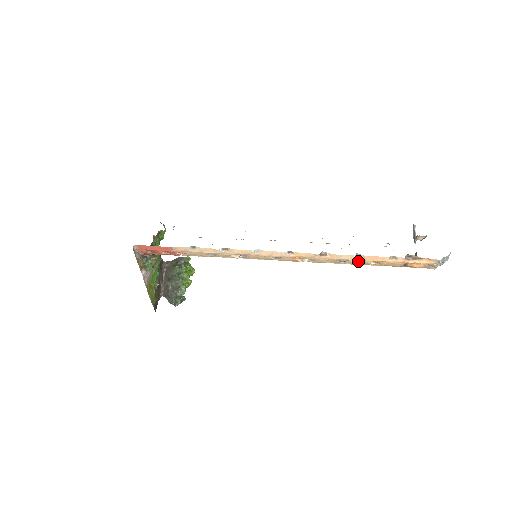
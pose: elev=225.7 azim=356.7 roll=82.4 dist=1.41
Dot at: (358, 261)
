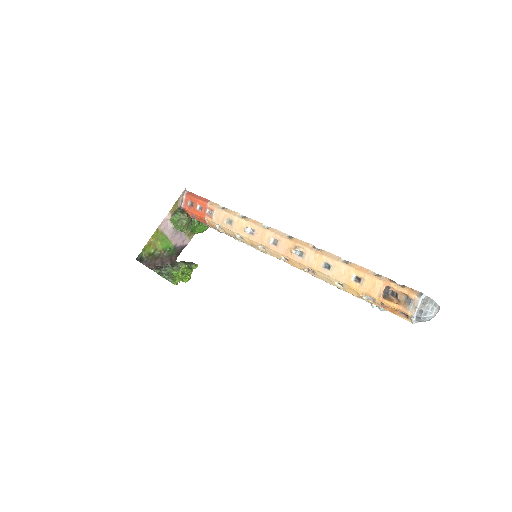
Dot at: (343, 266)
